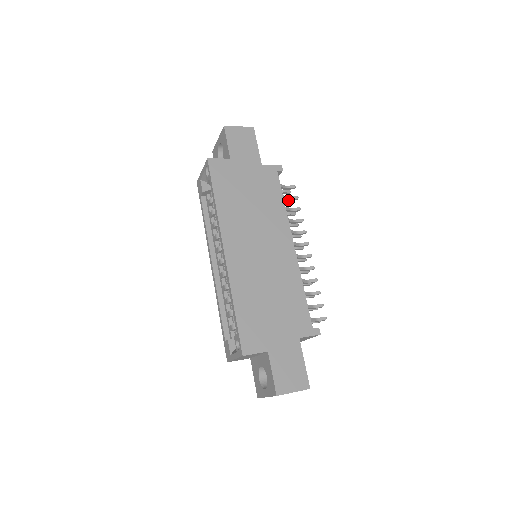
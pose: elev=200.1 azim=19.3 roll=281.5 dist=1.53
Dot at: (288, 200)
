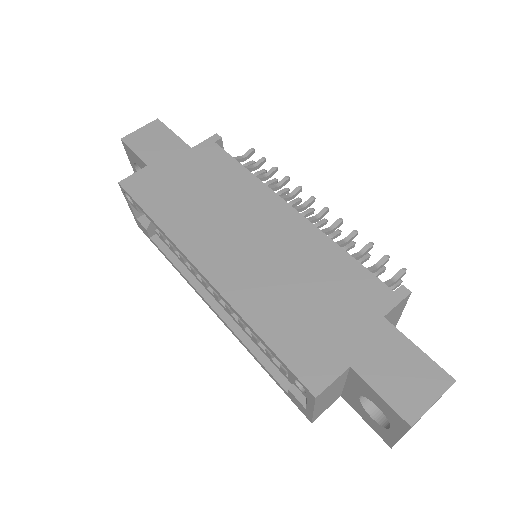
Dot at: (255, 169)
